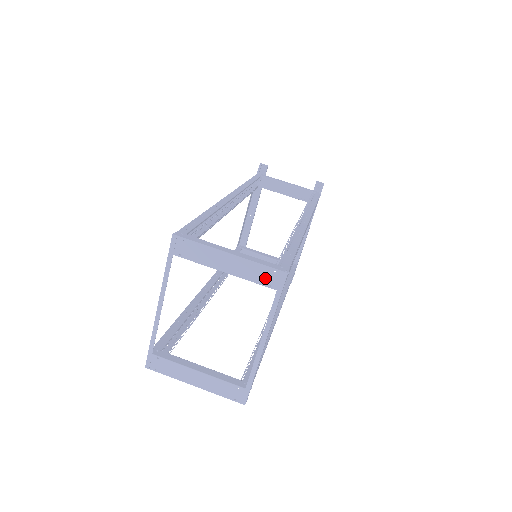
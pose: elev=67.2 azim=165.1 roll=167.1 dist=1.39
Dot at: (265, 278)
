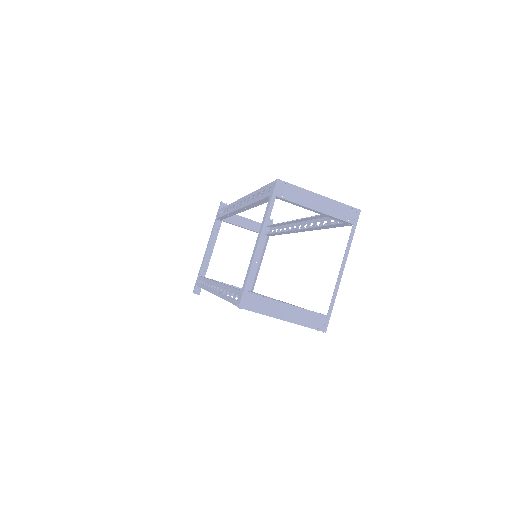
Dot at: (345, 214)
